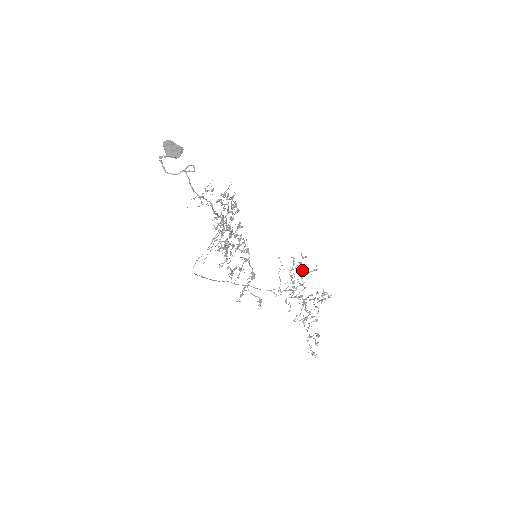
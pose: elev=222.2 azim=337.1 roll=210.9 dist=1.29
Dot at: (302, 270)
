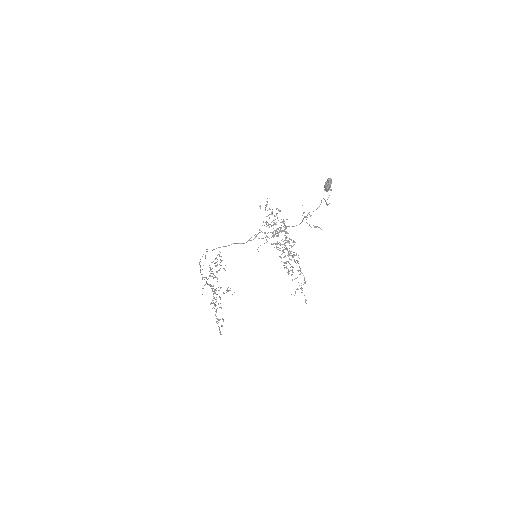
Dot at: (216, 265)
